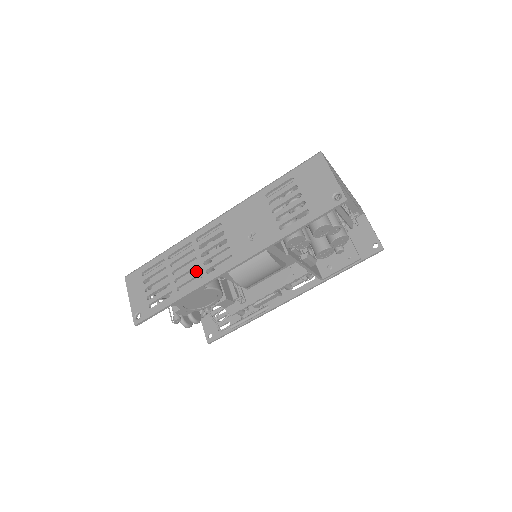
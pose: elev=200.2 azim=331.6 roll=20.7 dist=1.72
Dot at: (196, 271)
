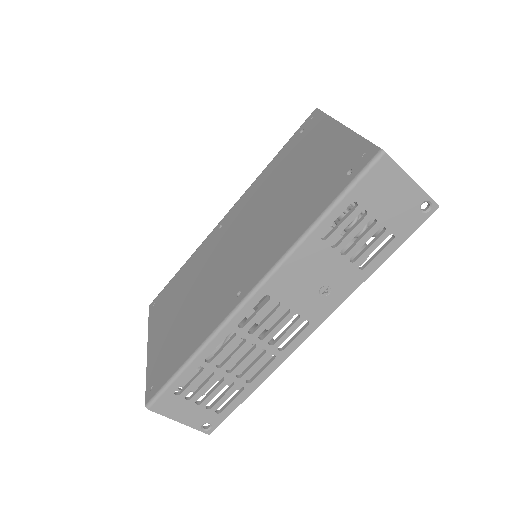
Dot at: (263, 356)
